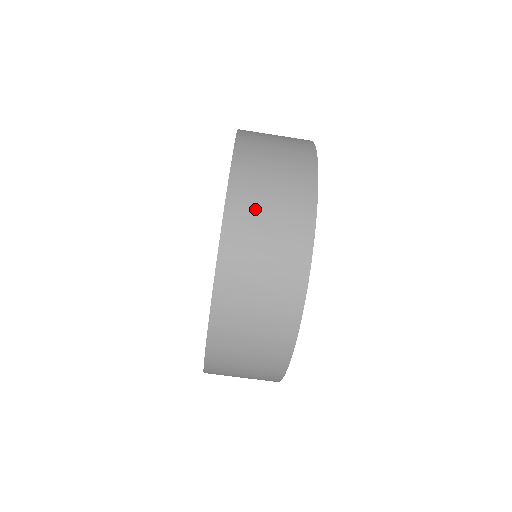
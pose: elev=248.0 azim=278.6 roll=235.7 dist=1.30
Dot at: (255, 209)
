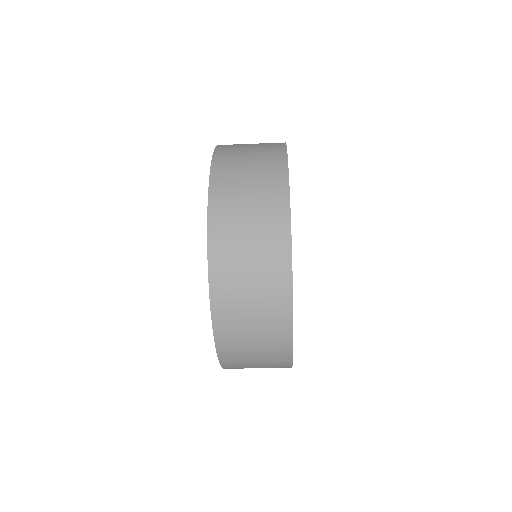
Dot at: (235, 262)
